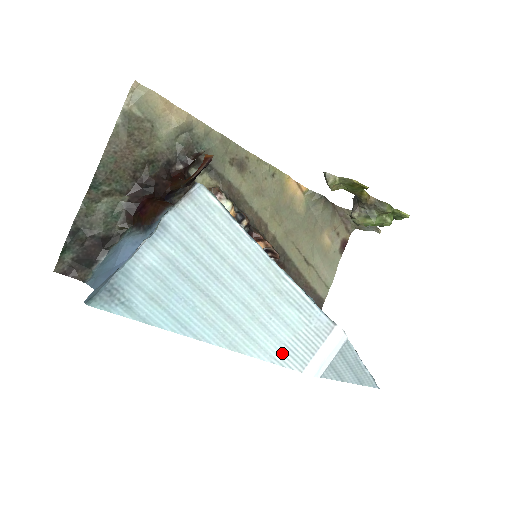
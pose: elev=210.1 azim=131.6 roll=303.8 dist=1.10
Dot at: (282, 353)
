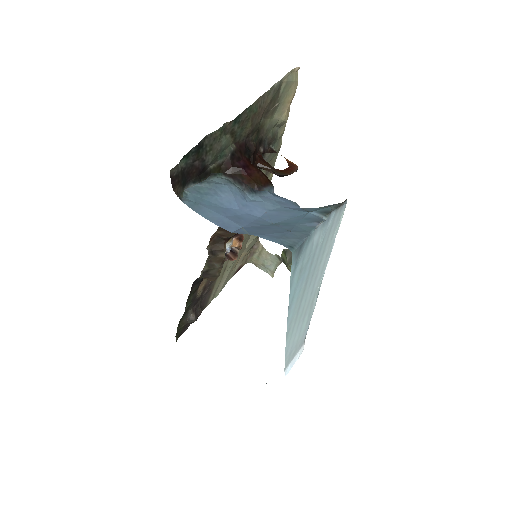
Dot at: (290, 351)
